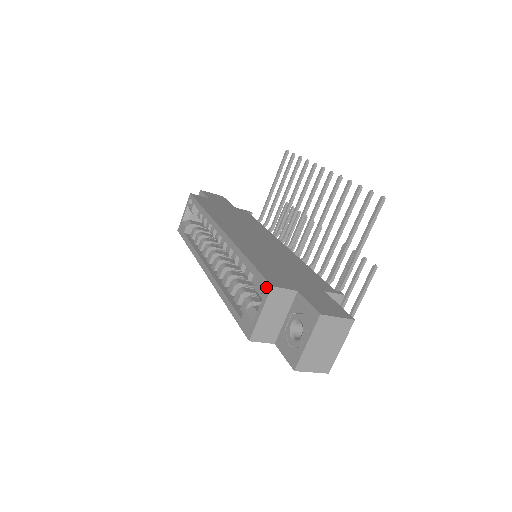
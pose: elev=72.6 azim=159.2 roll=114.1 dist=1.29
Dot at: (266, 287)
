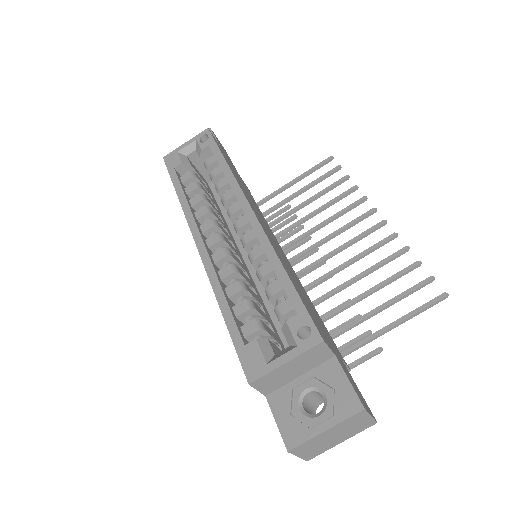
Dot at: (312, 335)
